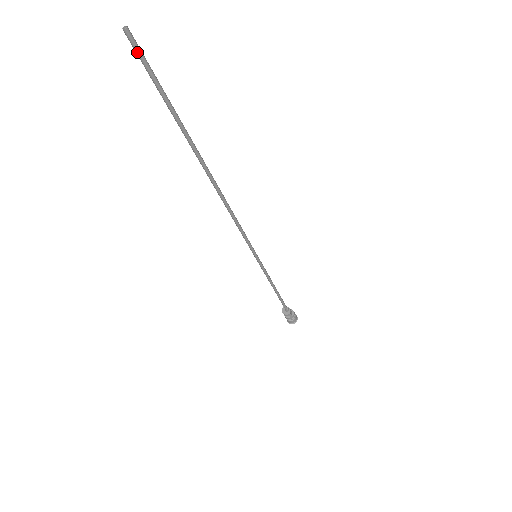
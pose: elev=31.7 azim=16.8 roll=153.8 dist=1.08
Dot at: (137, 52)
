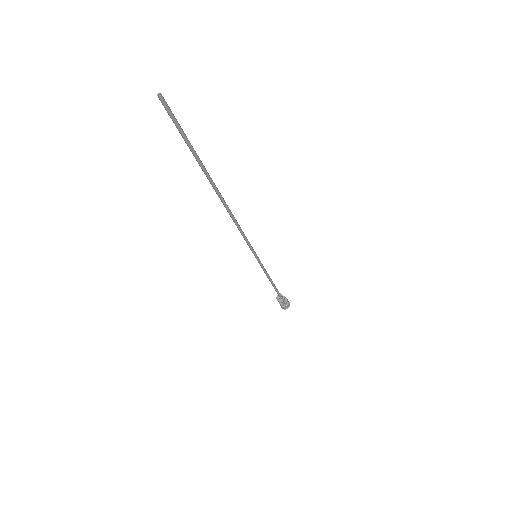
Dot at: (167, 111)
